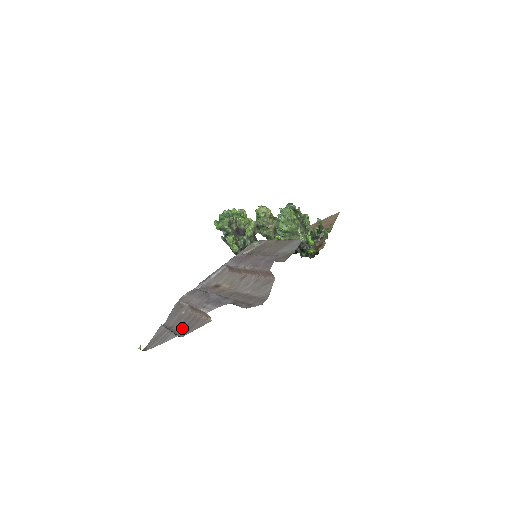
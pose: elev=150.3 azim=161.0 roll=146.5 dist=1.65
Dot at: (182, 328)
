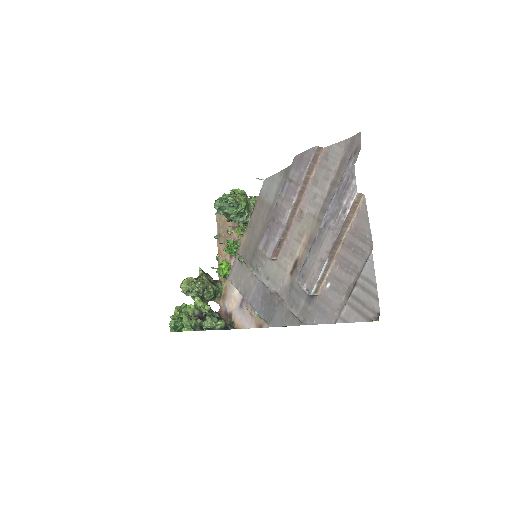
Dot at: (357, 260)
